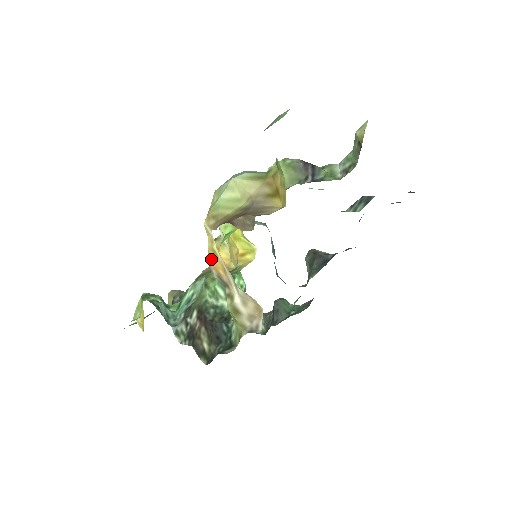
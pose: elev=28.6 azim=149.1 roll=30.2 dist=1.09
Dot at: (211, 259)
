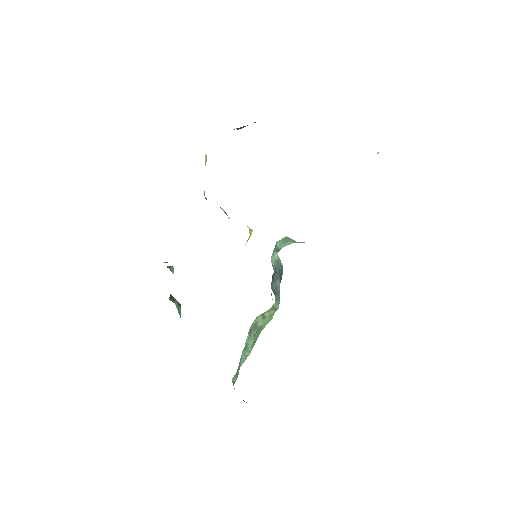
Dot at: occluded
